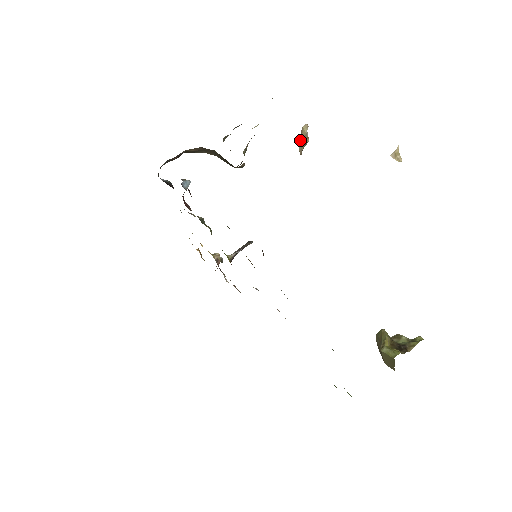
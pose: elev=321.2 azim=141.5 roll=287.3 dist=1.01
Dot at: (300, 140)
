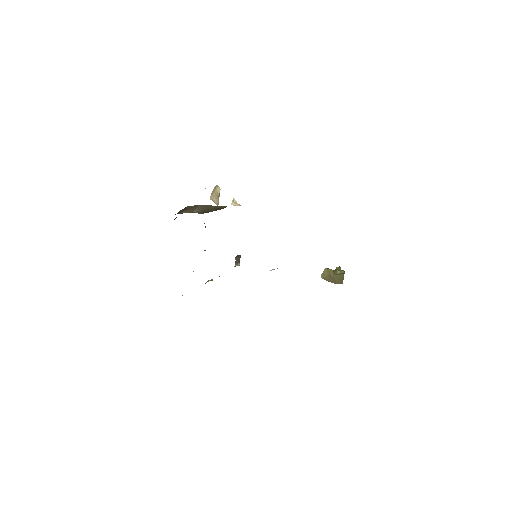
Dot at: (216, 196)
